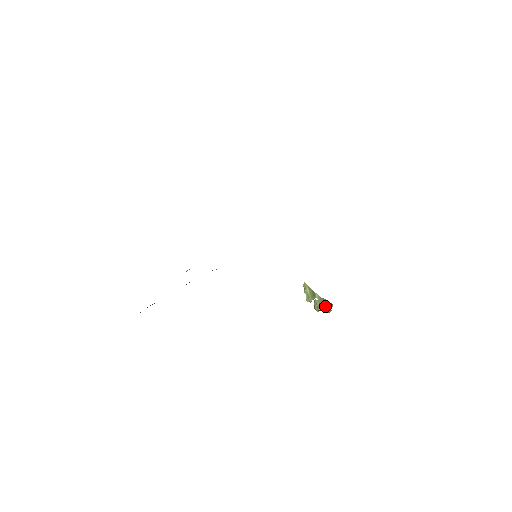
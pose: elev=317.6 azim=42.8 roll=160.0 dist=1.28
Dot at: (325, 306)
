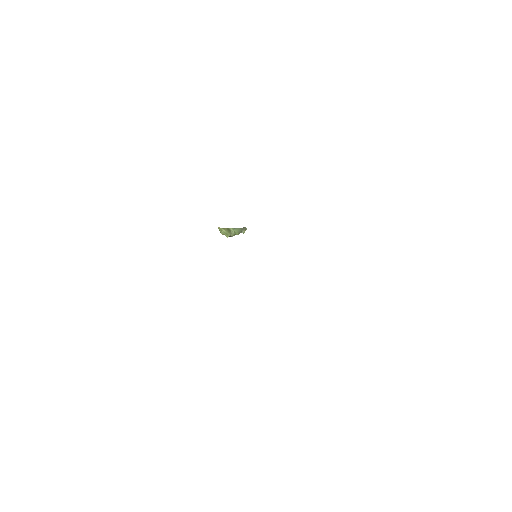
Dot at: (243, 232)
